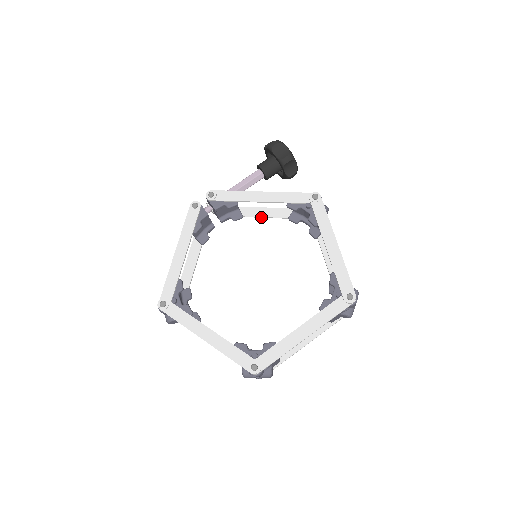
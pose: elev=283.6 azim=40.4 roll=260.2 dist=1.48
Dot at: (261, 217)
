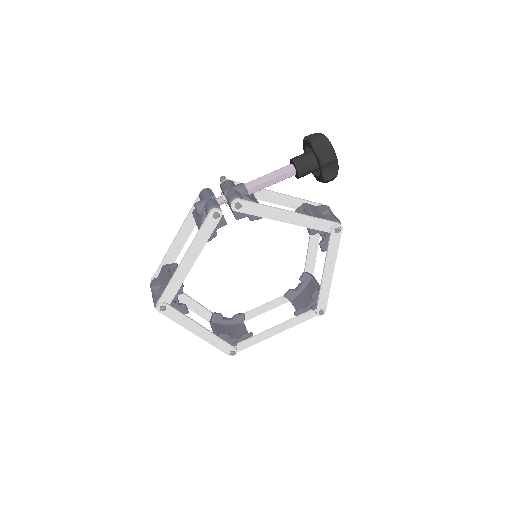
Dot at: (269, 202)
